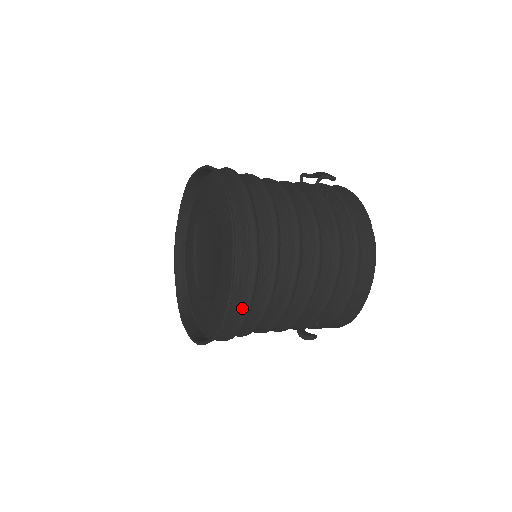
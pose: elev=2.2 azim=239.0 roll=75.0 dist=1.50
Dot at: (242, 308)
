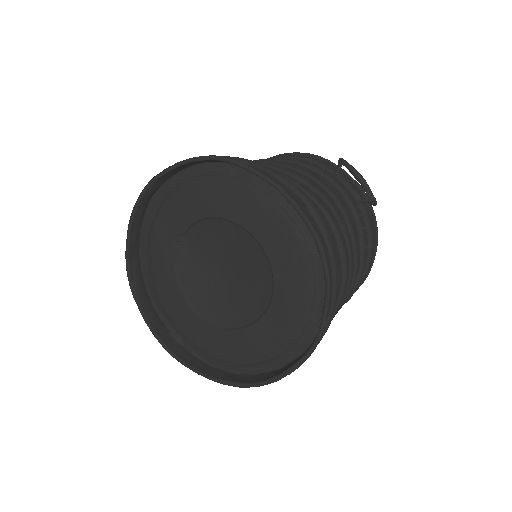
Dot at: (263, 372)
